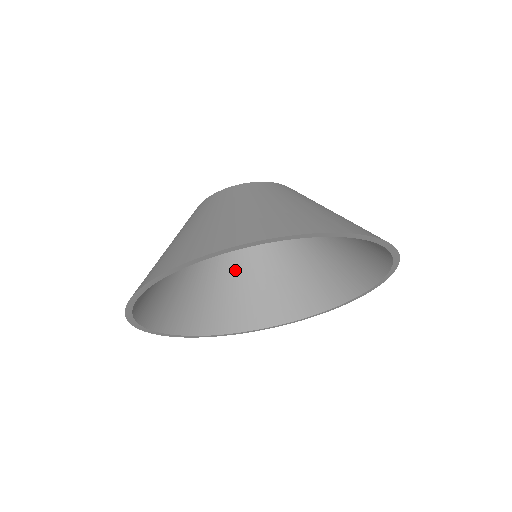
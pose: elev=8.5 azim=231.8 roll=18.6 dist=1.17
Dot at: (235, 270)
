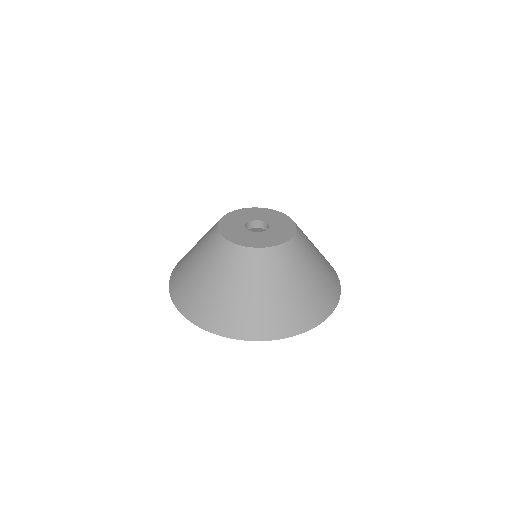
Dot at: occluded
